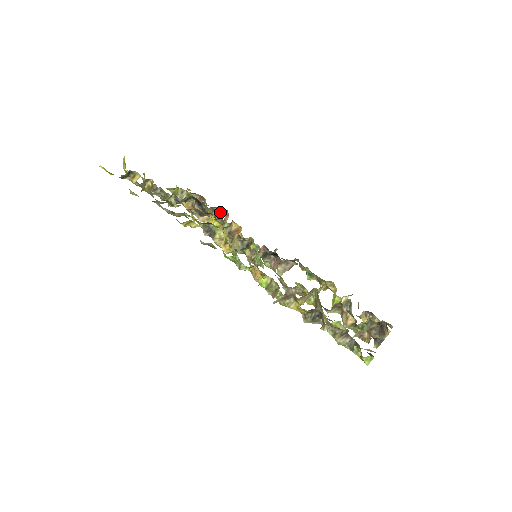
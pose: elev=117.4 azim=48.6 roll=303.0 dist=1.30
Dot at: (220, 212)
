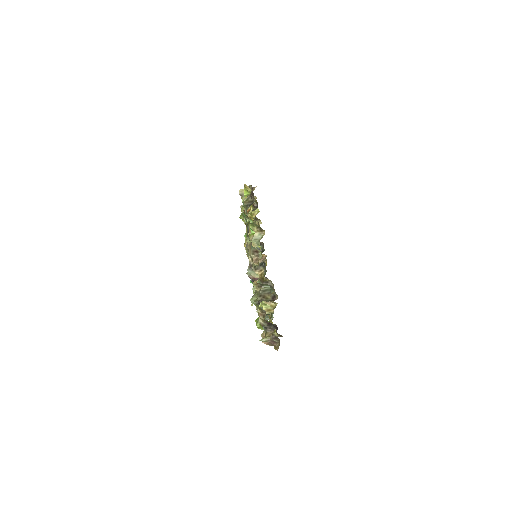
Dot at: occluded
